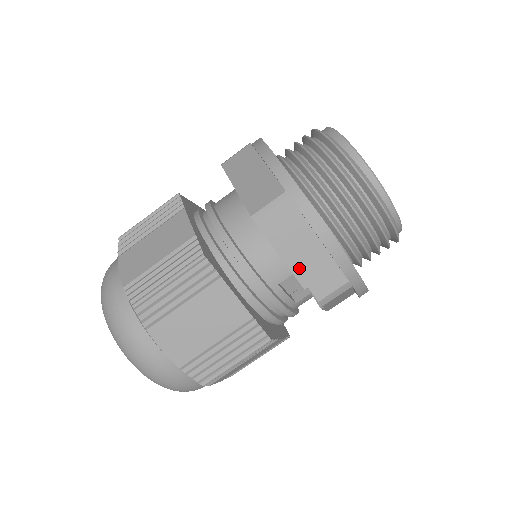
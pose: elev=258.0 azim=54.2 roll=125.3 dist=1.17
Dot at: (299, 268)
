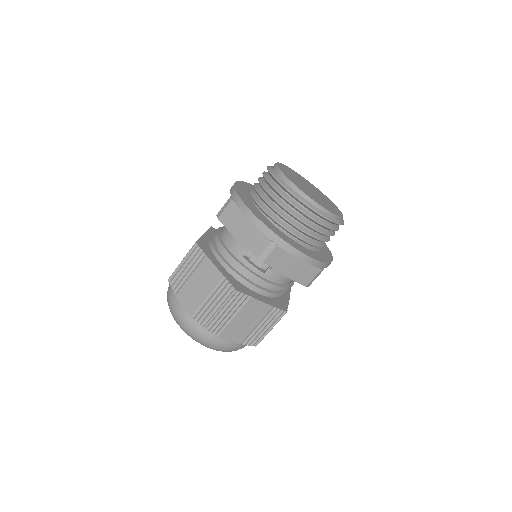
Dot at: (243, 239)
